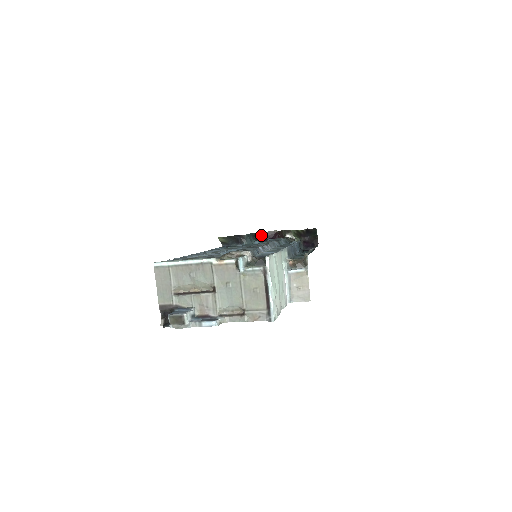
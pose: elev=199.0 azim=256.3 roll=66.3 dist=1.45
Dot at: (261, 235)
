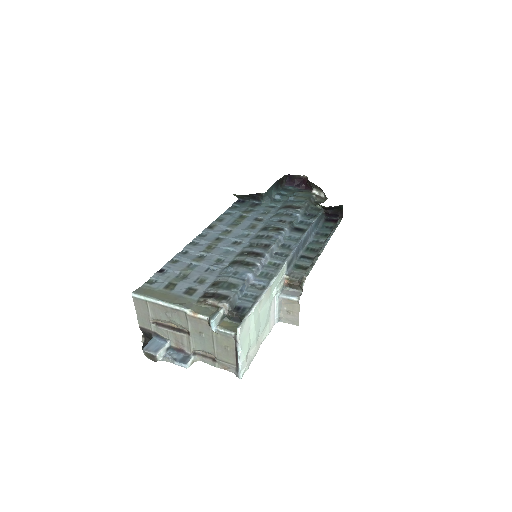
Dot at: (288, 177)
